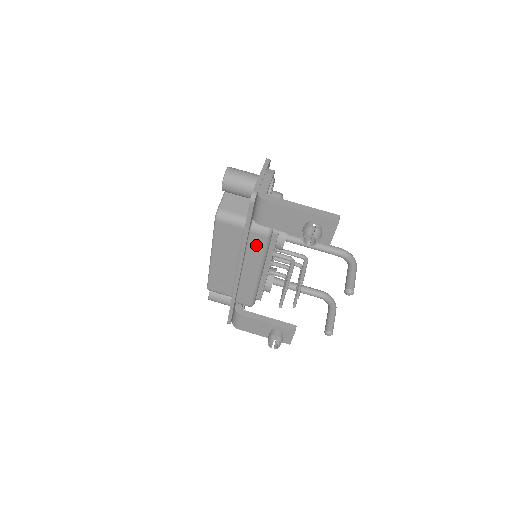
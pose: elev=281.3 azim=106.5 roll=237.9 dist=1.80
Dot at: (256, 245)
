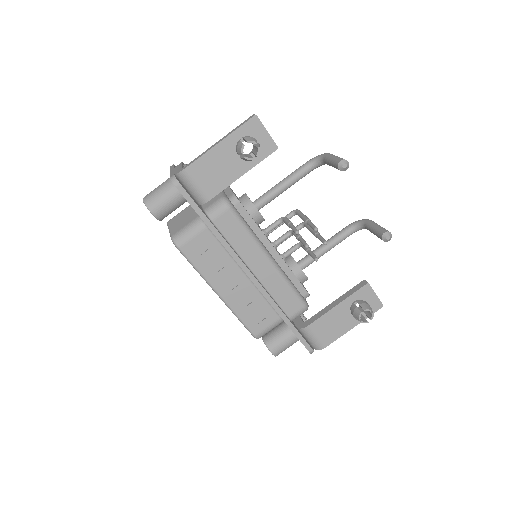
Dot at: (232, 230)
